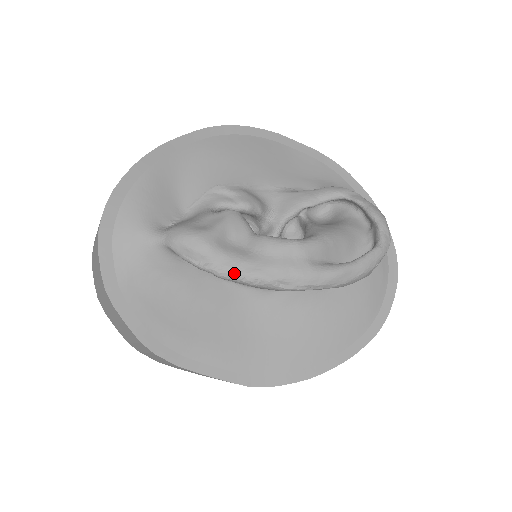
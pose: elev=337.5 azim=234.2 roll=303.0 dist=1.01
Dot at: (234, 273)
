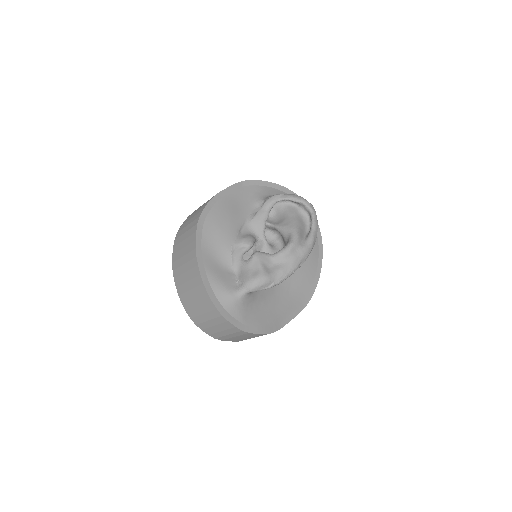
Dot at: (284, 278)
